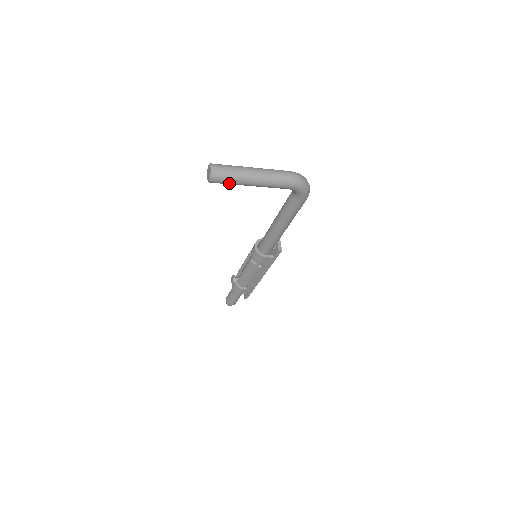
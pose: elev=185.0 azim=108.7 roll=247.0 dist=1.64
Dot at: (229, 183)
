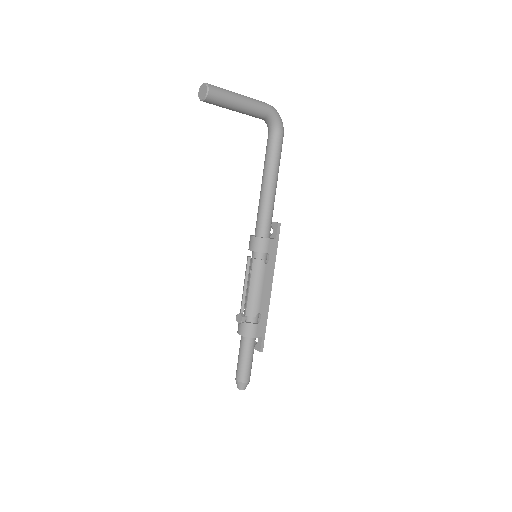
Dot at: (223, 98)
